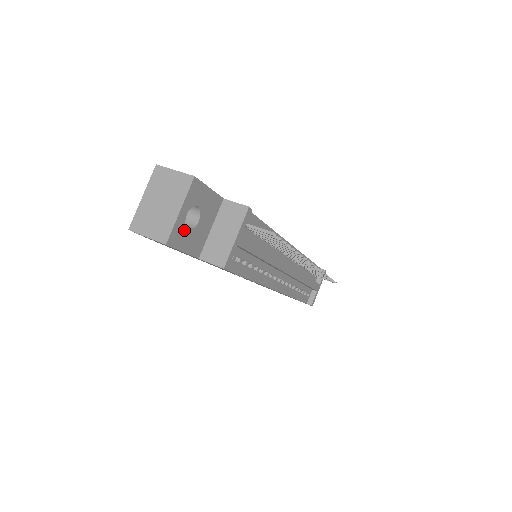
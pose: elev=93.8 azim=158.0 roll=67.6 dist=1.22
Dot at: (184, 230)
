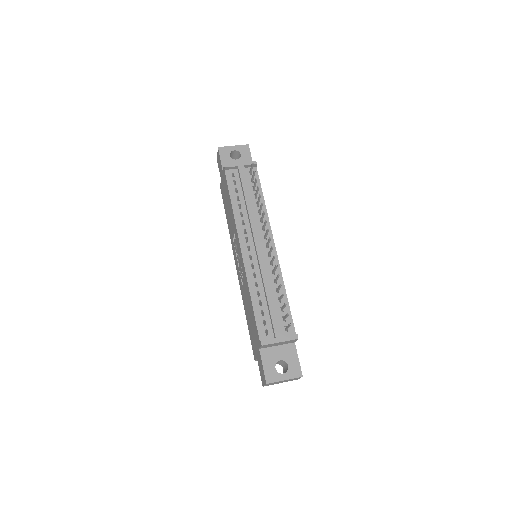
Dot at: (228, 154)
